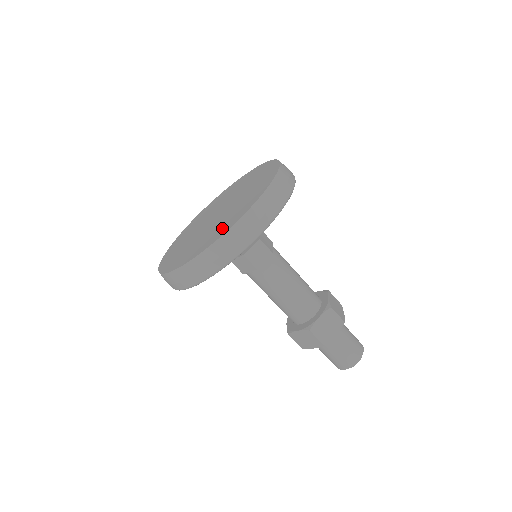
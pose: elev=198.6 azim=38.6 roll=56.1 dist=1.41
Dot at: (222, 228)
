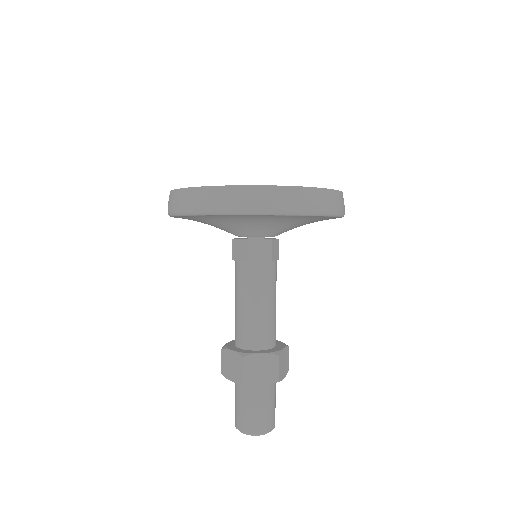
Dot at: occluded
